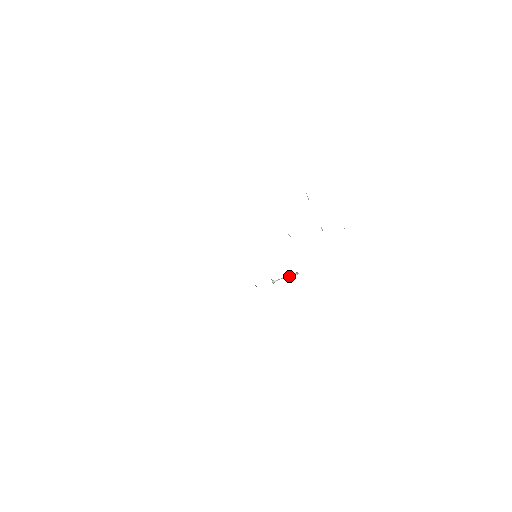
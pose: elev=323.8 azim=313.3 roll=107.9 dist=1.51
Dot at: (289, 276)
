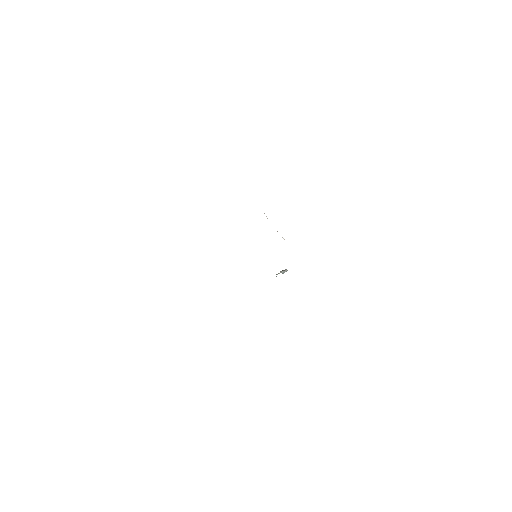
Dot at: (284, 271)
